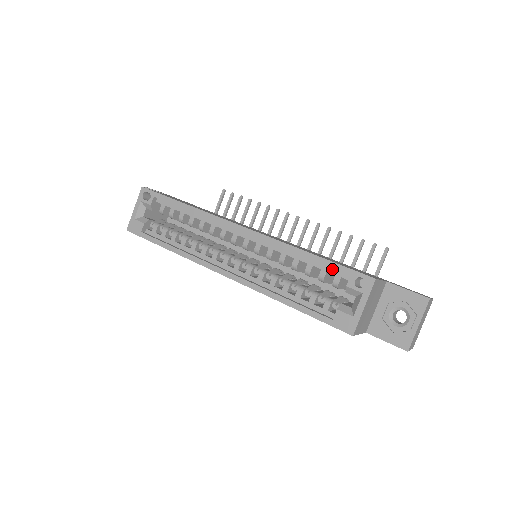
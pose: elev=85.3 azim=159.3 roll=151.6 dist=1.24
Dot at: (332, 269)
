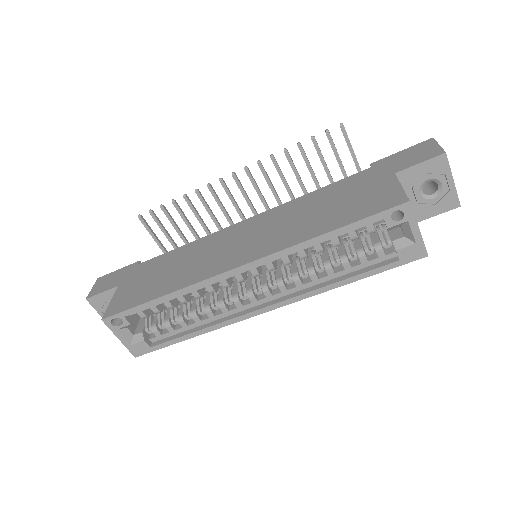
Dot at: (358, 225)
